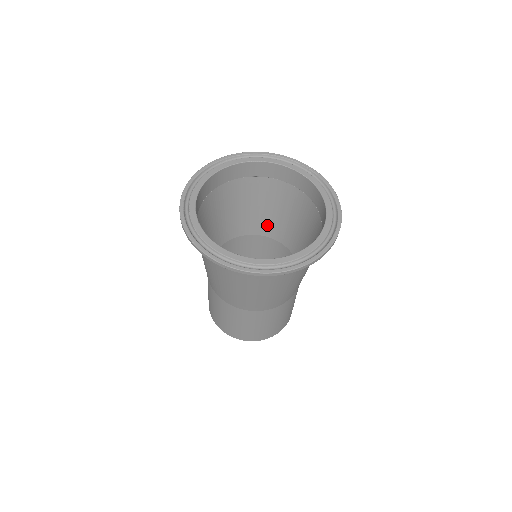
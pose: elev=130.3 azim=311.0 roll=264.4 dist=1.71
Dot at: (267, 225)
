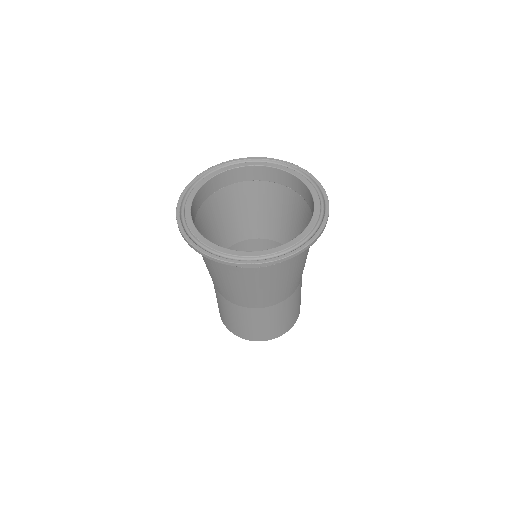
Dot at: (264, 227)
